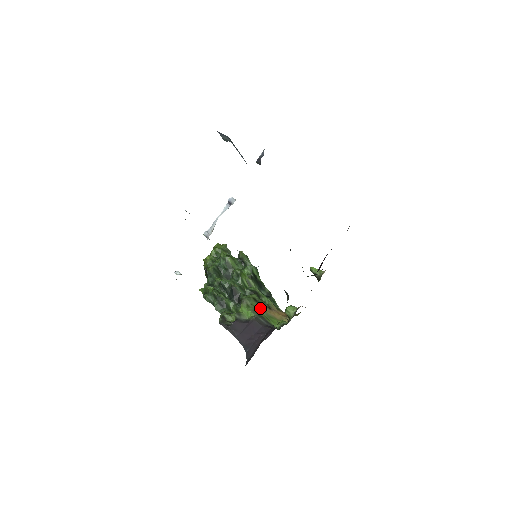
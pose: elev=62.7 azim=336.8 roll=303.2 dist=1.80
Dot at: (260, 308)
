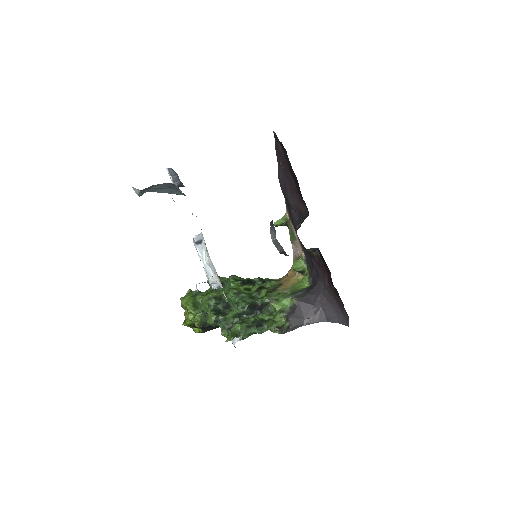
Dot at: (281, 291)
